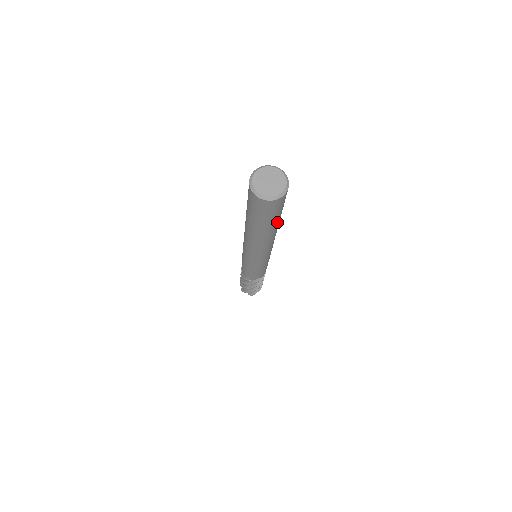
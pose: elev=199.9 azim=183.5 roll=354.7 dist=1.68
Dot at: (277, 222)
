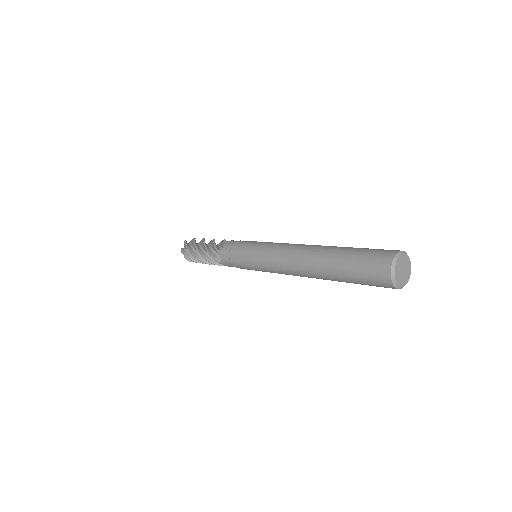
Dot at: occluded
